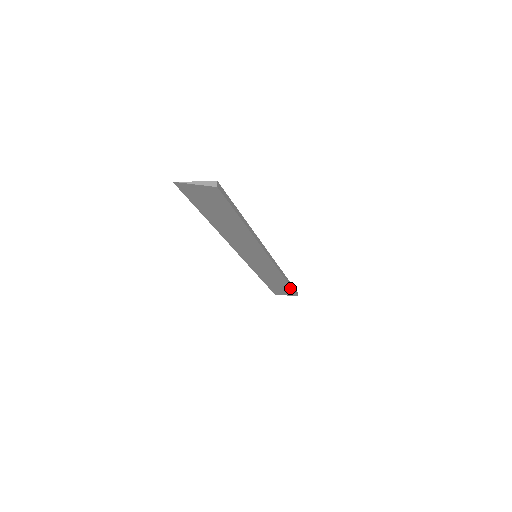
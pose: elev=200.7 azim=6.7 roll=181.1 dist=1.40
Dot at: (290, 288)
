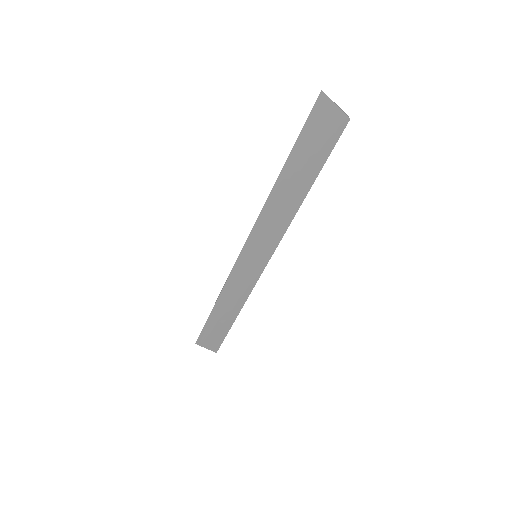
Dot at: (225, 333)
